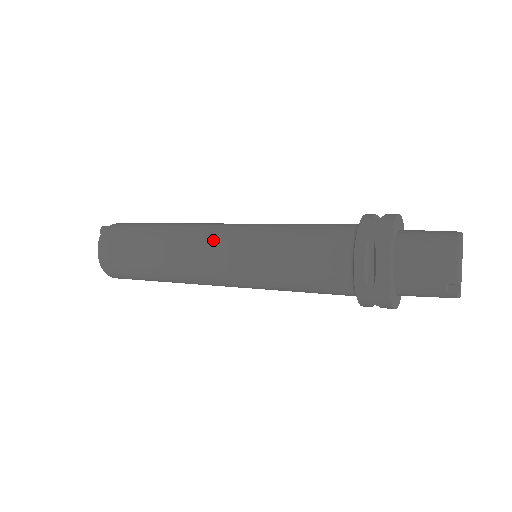
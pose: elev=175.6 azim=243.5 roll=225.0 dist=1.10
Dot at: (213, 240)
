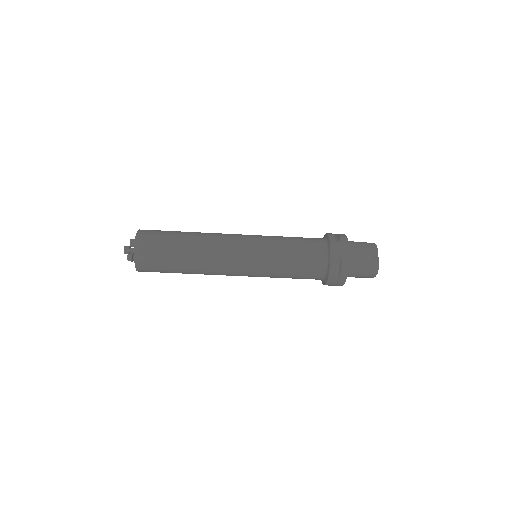
Dot at: occluded
